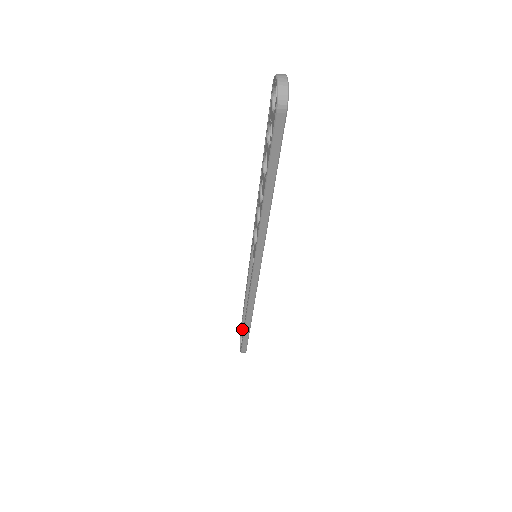
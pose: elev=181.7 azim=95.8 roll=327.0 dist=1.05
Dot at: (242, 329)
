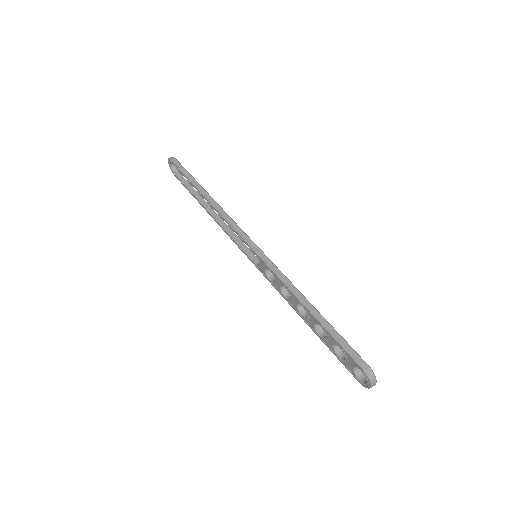
Dot at: (179, 171)
